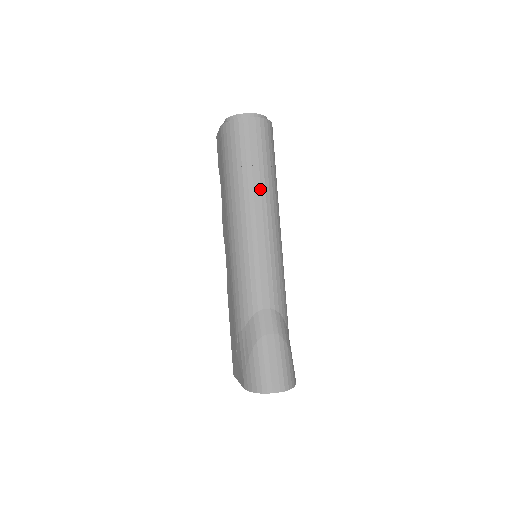
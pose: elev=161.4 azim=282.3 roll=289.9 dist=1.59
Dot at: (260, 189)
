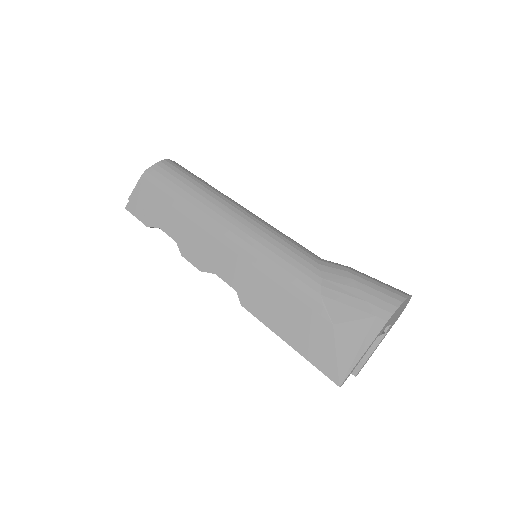
Dot at: occluded
